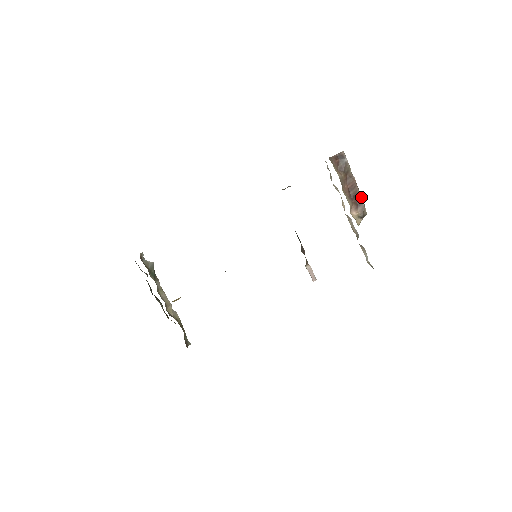
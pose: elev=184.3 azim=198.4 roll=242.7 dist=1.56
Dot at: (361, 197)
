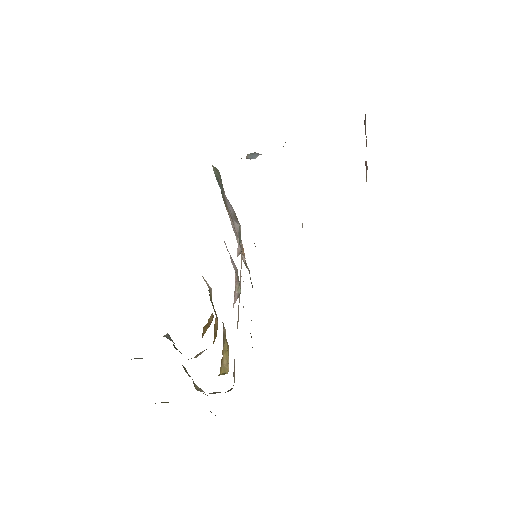
Dot at: occluded
